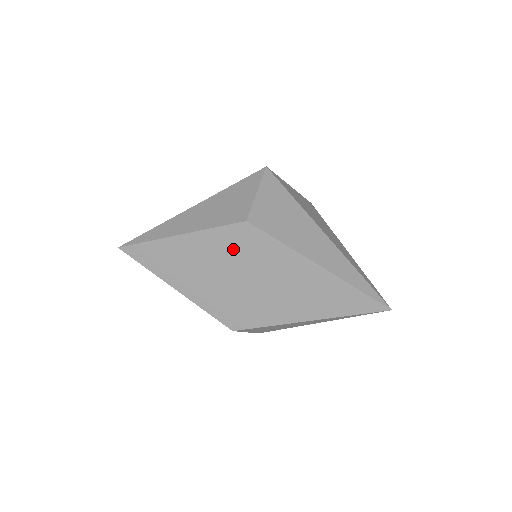
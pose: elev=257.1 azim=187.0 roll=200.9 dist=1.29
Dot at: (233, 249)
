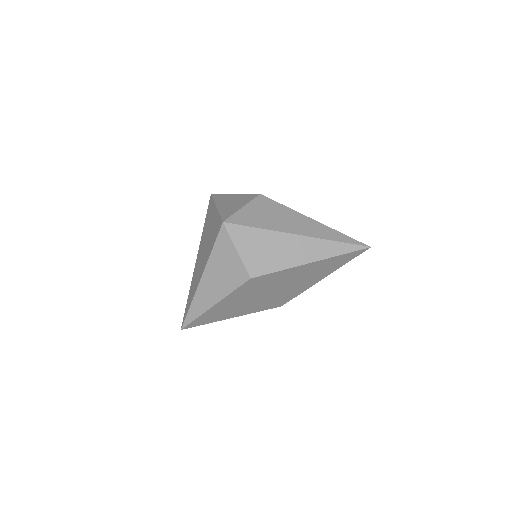
Dot at: (253, 290)
